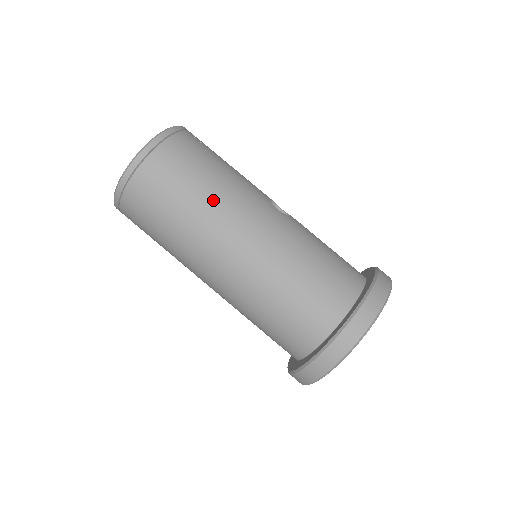
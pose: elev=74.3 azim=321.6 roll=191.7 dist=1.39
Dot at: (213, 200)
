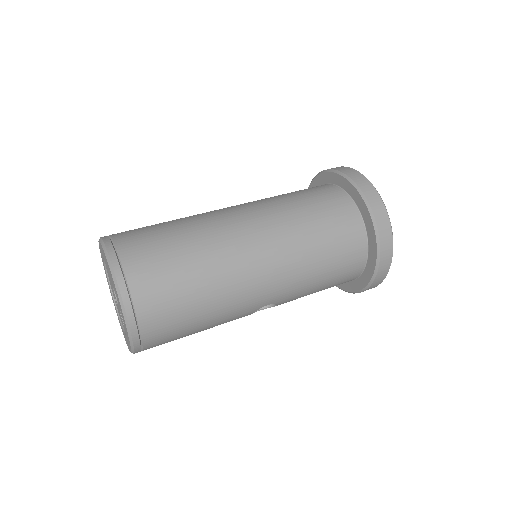
Dot at: (200, 231)
